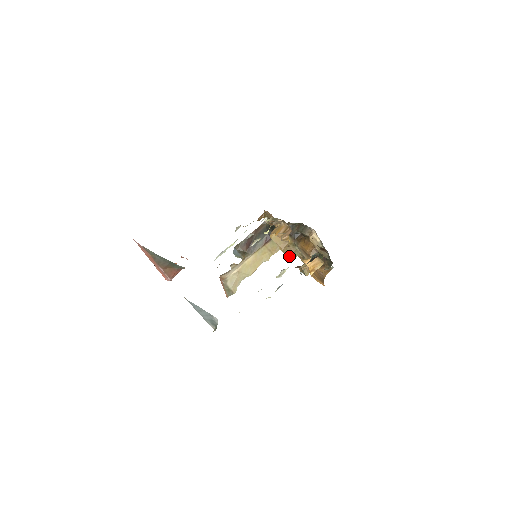
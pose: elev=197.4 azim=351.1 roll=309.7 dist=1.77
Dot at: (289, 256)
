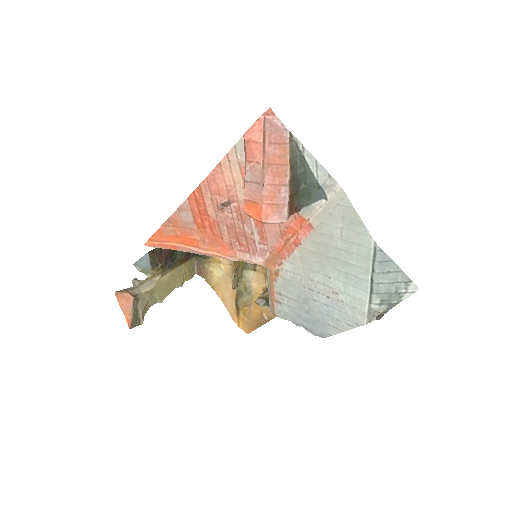
Dot at: (235, 281)
